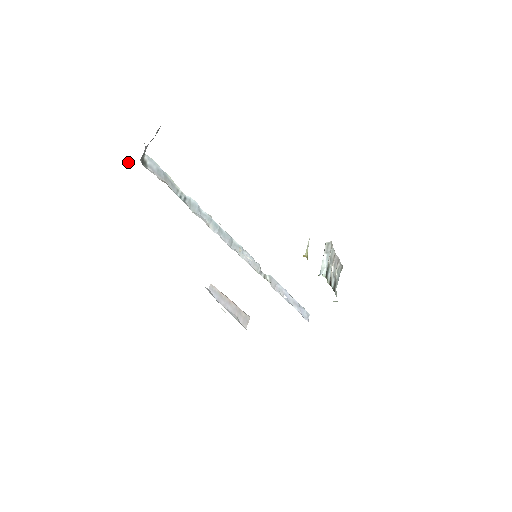
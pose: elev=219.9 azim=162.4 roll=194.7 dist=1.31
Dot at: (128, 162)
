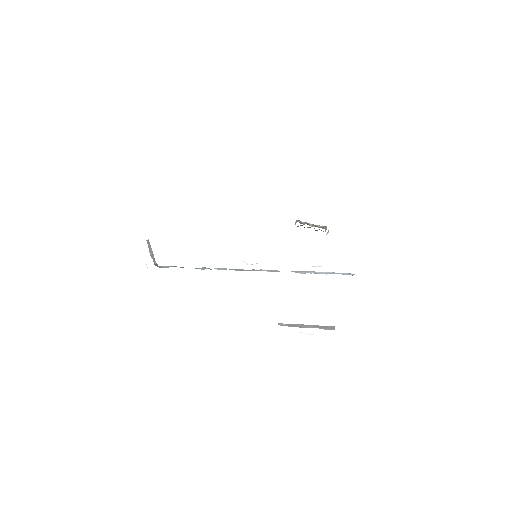
Dot at: (147, 267)
